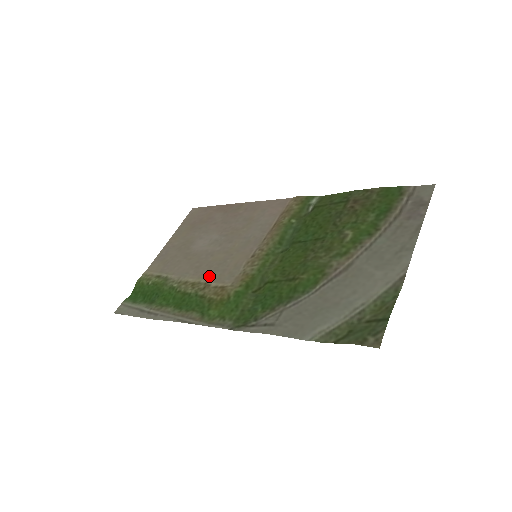
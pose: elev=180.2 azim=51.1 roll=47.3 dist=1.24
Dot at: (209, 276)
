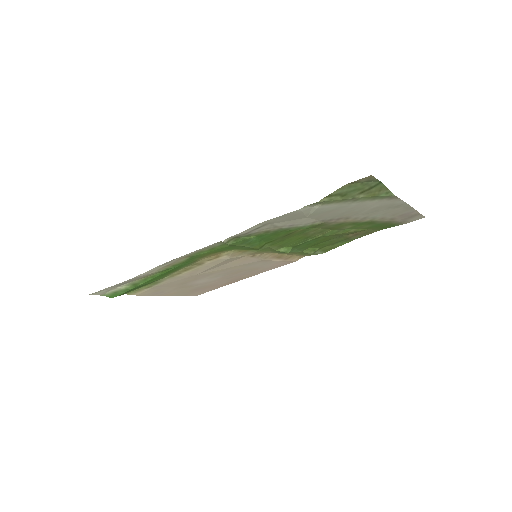
Dot at: (204, 267)
